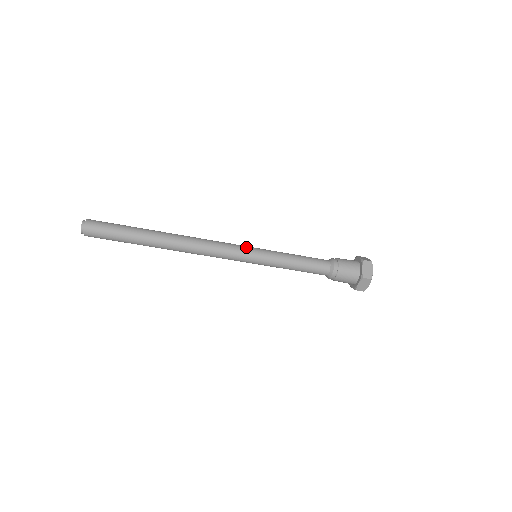
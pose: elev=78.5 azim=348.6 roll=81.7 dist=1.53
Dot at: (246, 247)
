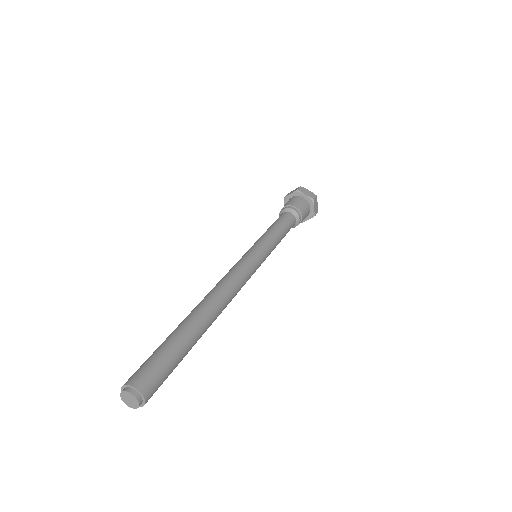
Dot at: (247, 254)
